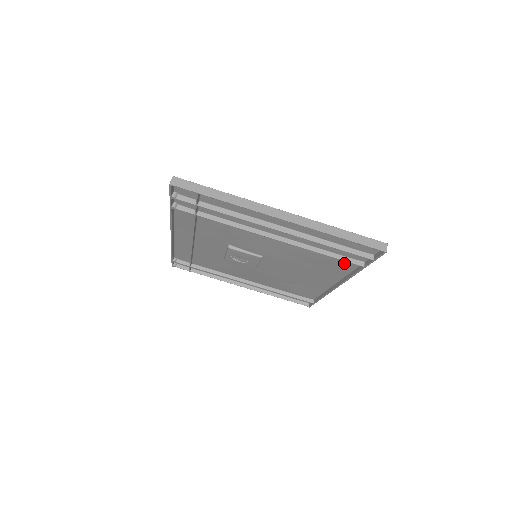
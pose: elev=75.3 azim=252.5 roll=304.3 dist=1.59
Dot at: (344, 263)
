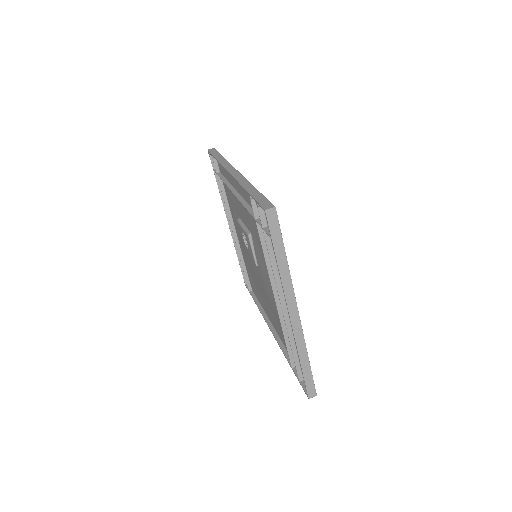
Dot at: occluded
